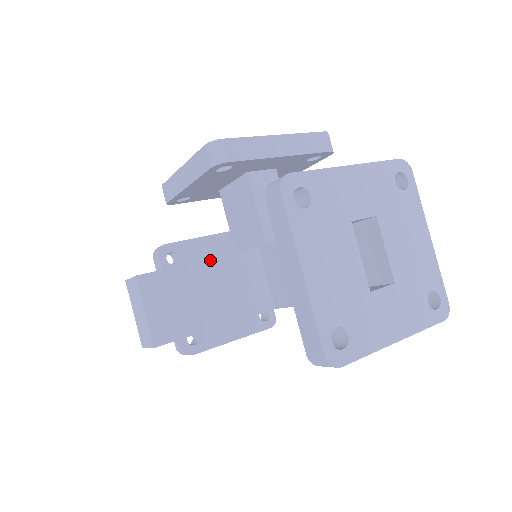
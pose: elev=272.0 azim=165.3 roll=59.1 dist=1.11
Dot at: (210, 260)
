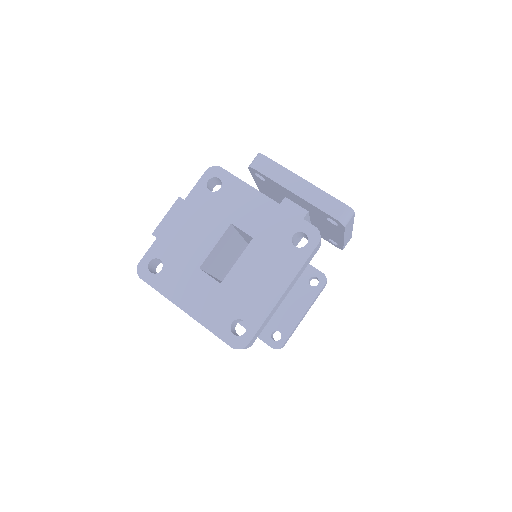
Dot at: occluded
